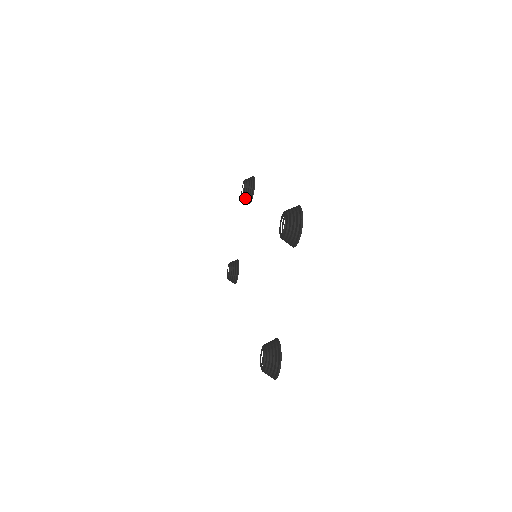
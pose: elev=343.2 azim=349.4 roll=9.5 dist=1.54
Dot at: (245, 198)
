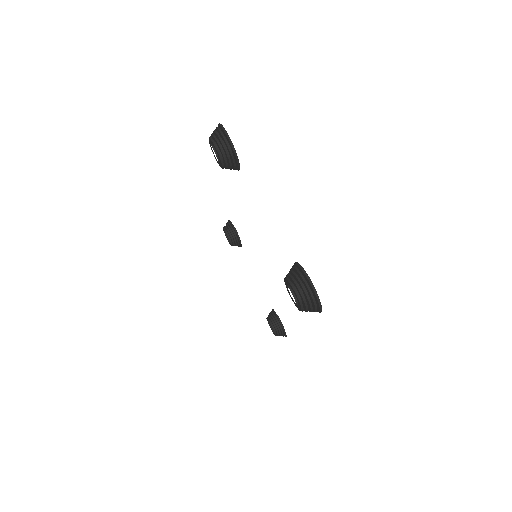
Dot at: (233, 242)
